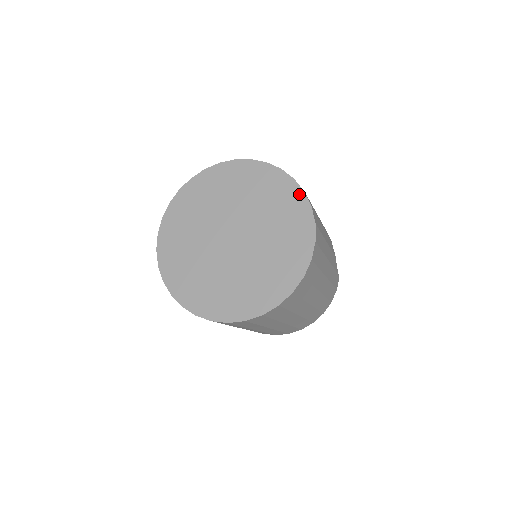
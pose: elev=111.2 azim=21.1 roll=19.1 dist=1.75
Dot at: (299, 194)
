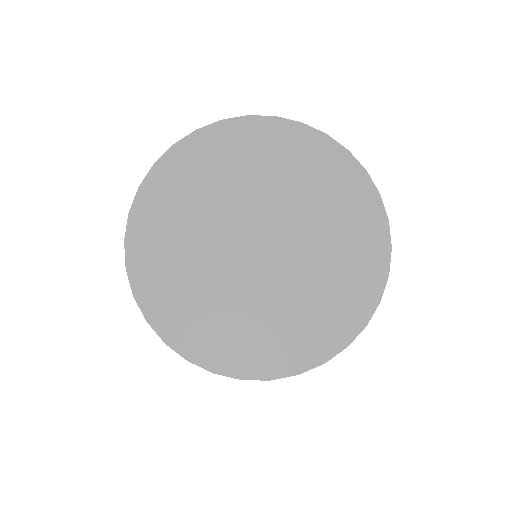
Dot at: (322, 141)
